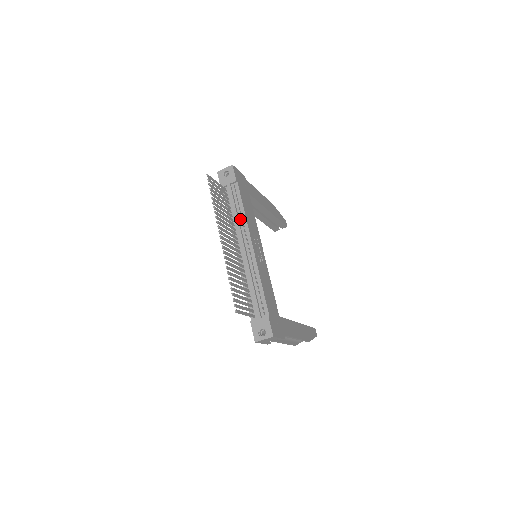
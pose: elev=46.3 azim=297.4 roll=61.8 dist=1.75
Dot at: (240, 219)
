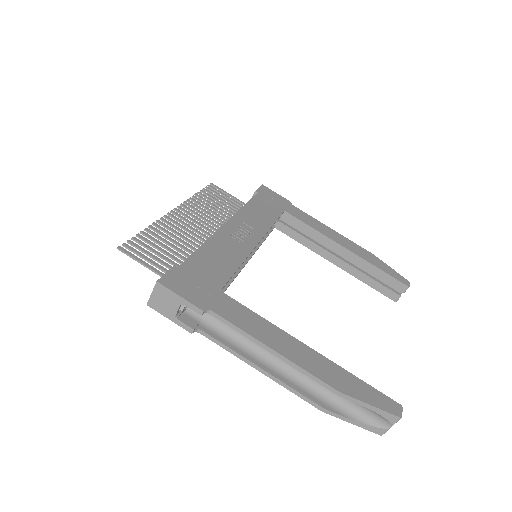
Dot at: occluded
